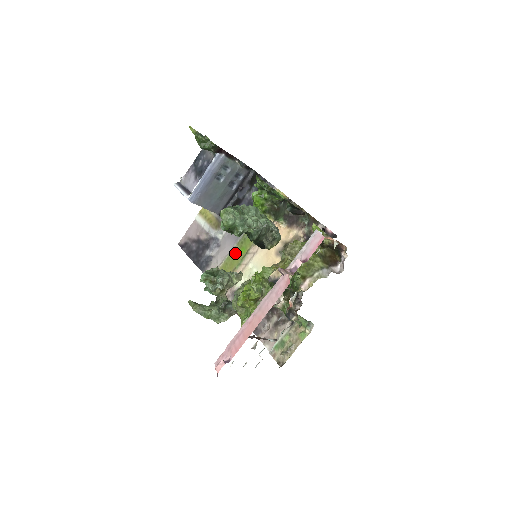
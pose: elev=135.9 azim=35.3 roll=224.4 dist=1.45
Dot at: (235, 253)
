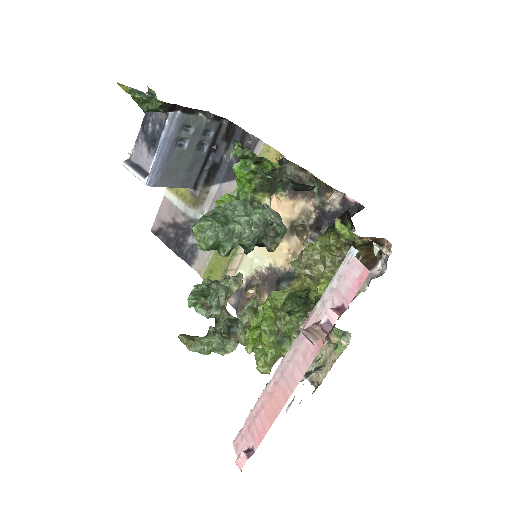
Dot at: occluded
